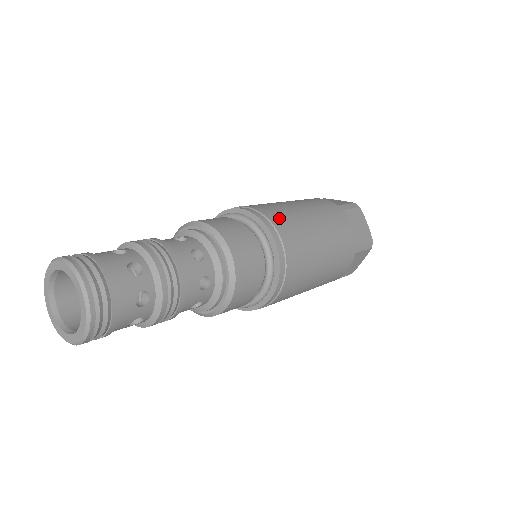
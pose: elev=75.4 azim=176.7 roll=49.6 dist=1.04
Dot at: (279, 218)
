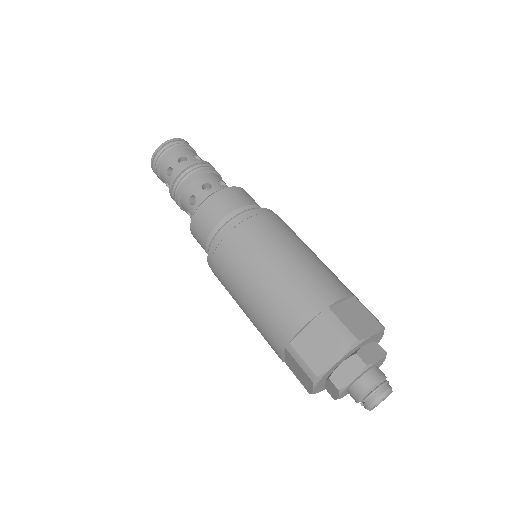
Dot at: occluded
